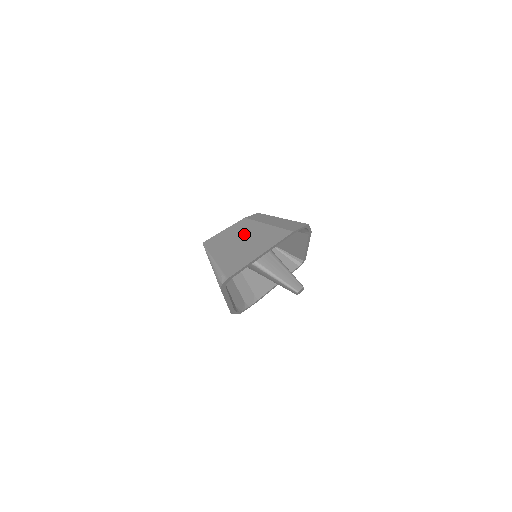
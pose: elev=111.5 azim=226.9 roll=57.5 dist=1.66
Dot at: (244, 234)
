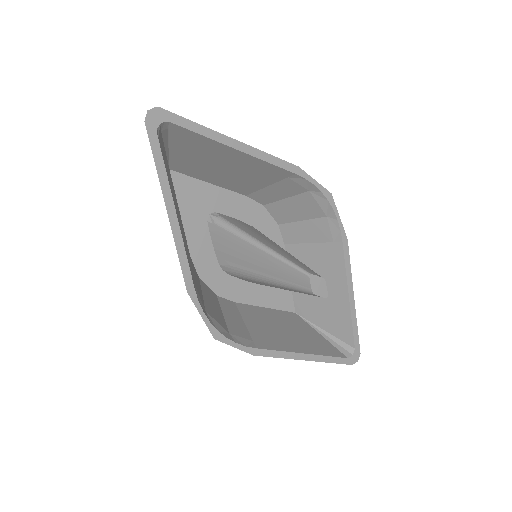
Dot at: occluded
